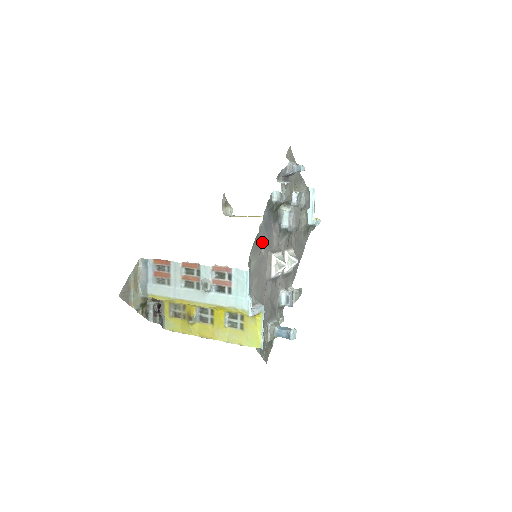
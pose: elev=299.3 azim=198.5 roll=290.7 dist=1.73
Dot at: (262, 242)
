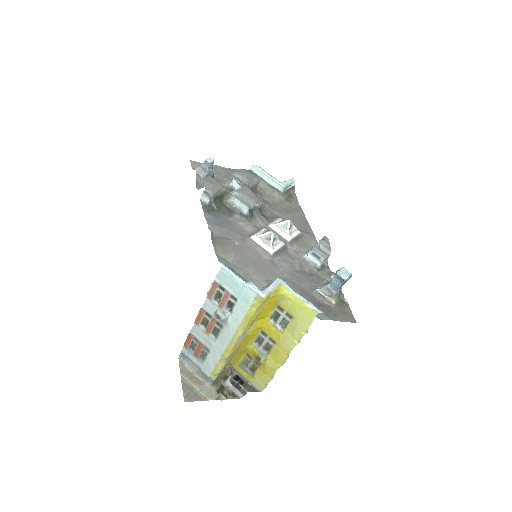
Dot at: (228, 238)
